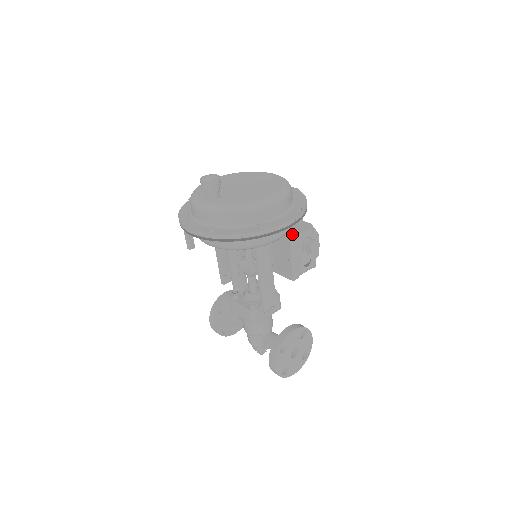
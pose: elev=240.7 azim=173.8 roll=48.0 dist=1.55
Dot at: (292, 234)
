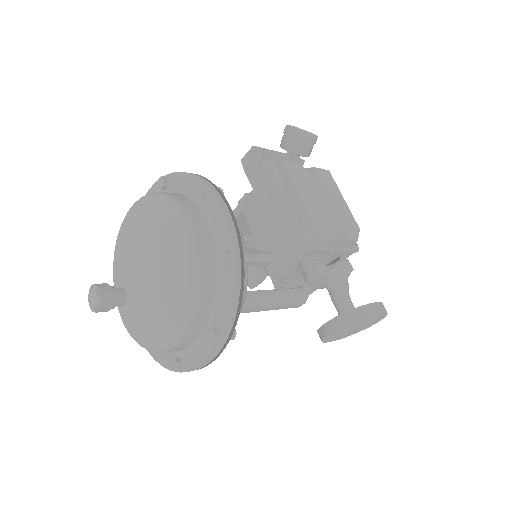
Dot at: (278, 258)
